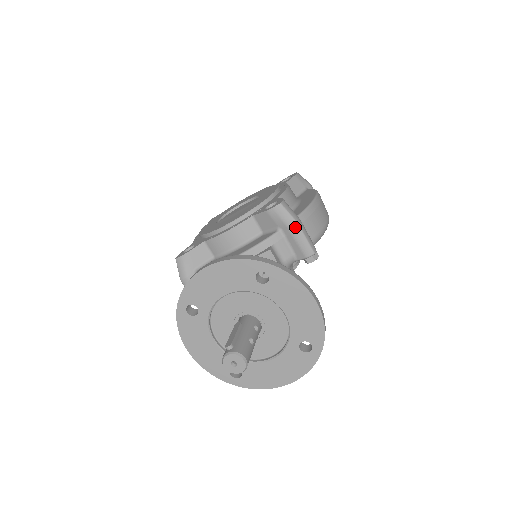
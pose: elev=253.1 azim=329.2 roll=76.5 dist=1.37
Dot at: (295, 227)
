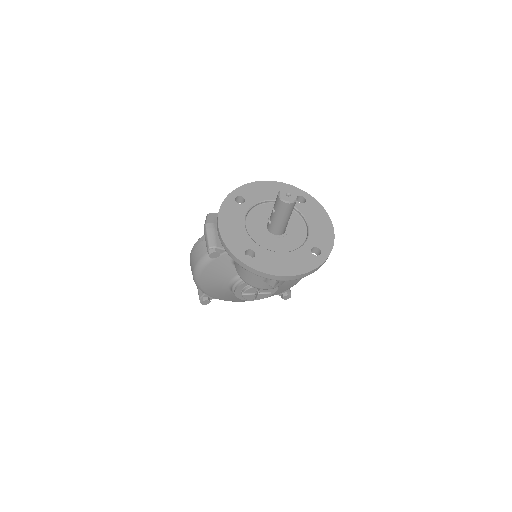
Dot at: occluded
